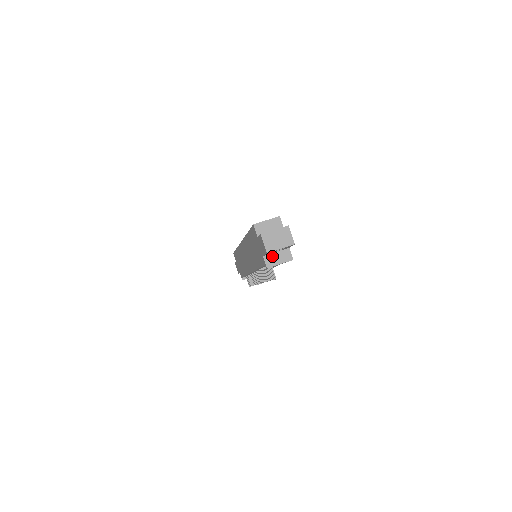
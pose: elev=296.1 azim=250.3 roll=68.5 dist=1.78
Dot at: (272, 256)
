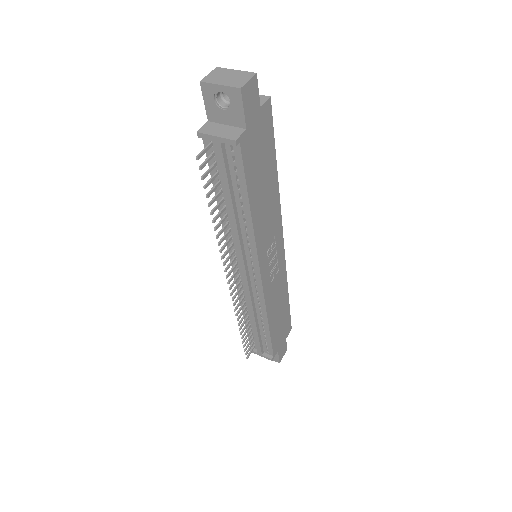
Dot at: (217, 126)
